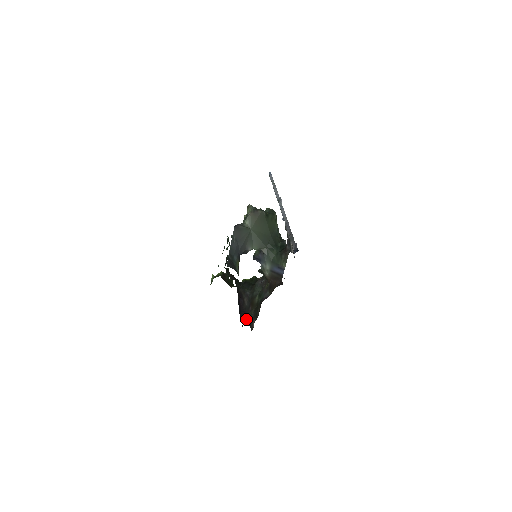
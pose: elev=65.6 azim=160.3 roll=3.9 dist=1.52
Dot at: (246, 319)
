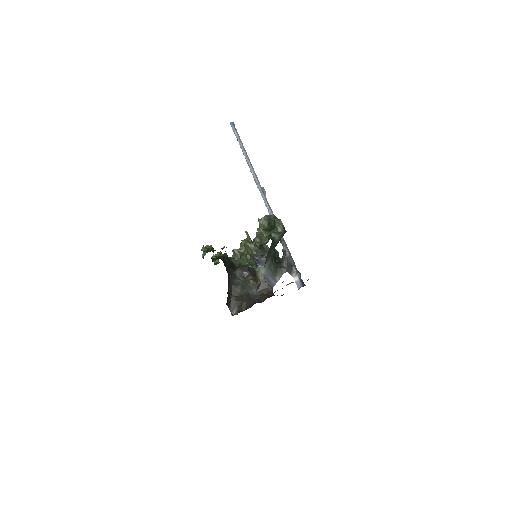
Dot at: (228, 303)
